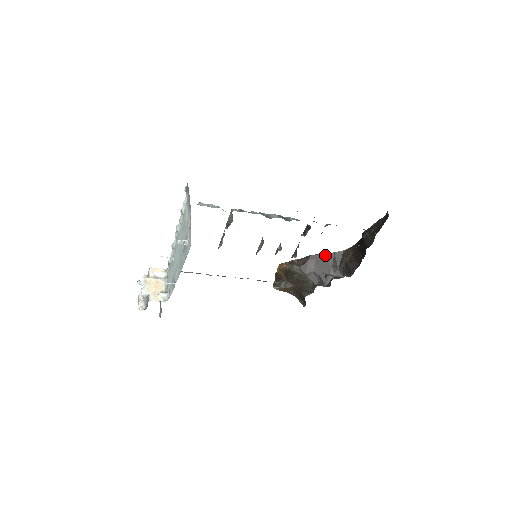
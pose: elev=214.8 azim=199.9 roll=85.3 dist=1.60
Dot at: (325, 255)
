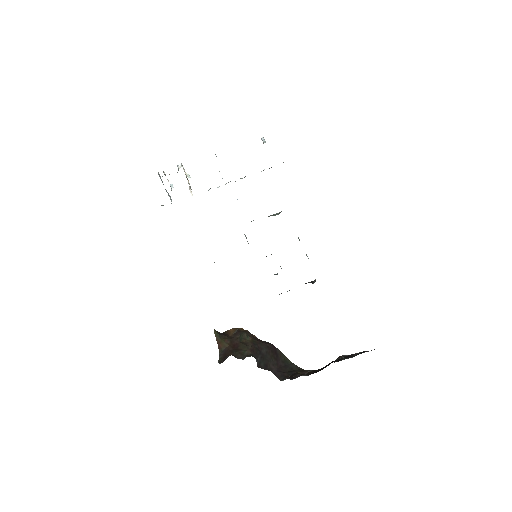
Dot at: (283, 356)
